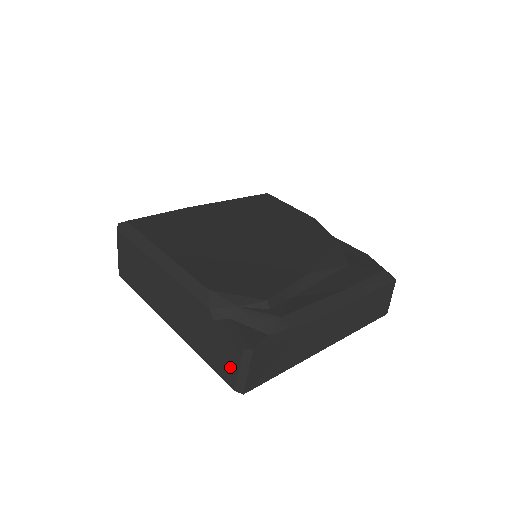
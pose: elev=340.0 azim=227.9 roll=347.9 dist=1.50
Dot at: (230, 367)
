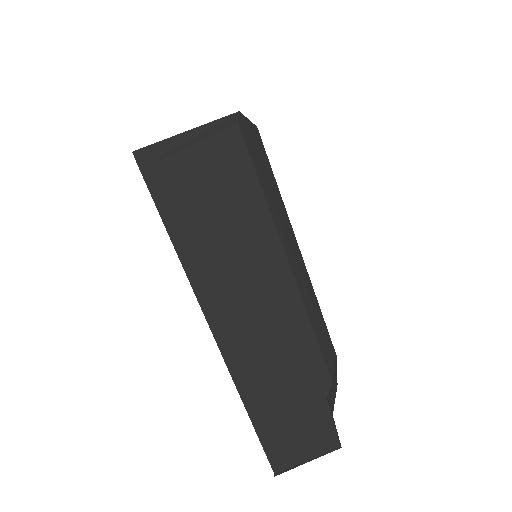
Dot at: (297, 451)
